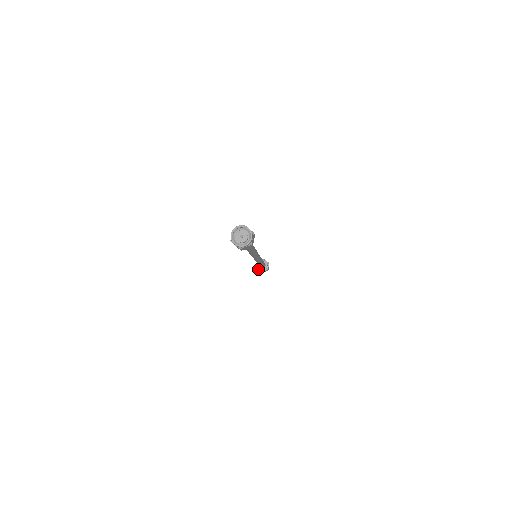
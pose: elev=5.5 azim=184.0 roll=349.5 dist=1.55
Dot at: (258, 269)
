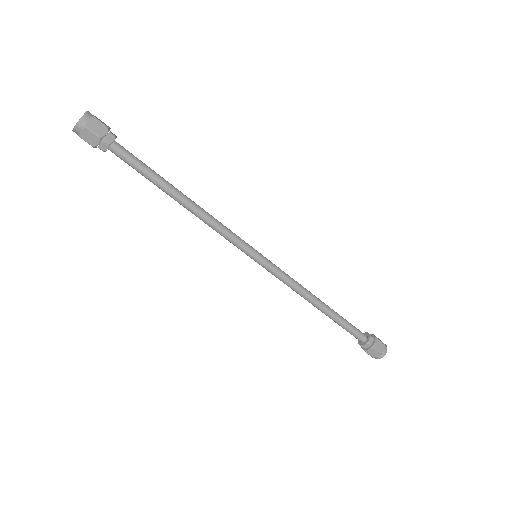
Dot at: occluded
